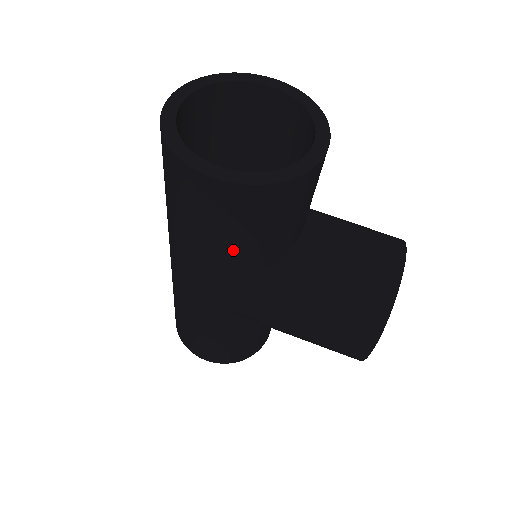
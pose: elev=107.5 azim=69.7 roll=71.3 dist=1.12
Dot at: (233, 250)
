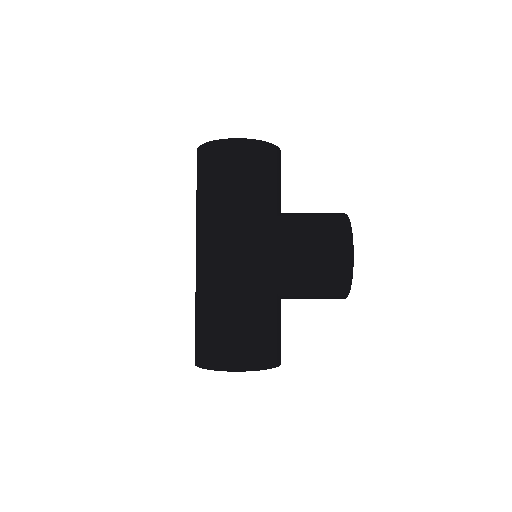
Dot at: (250, 193)
